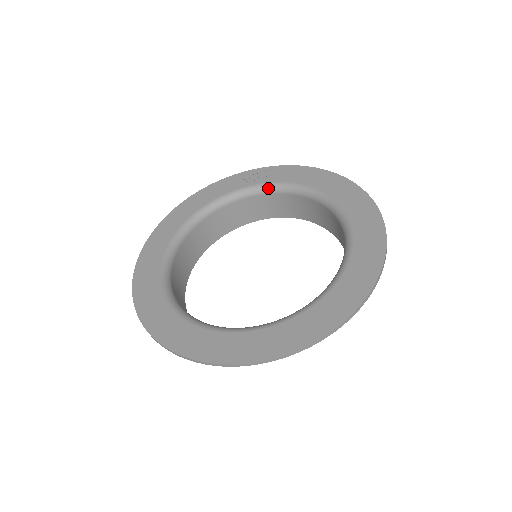
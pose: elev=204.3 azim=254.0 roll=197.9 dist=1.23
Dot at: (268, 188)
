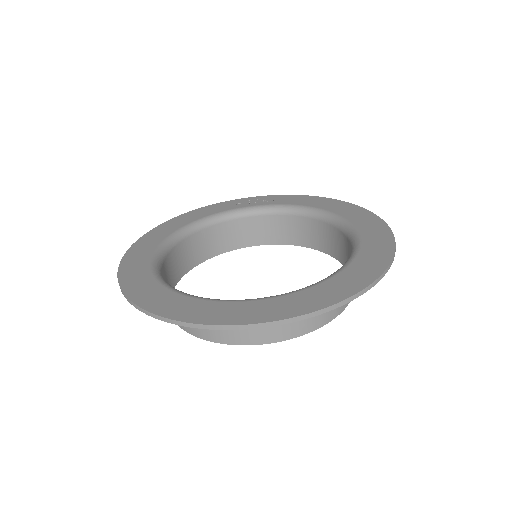
Dot at: (261, 209)
